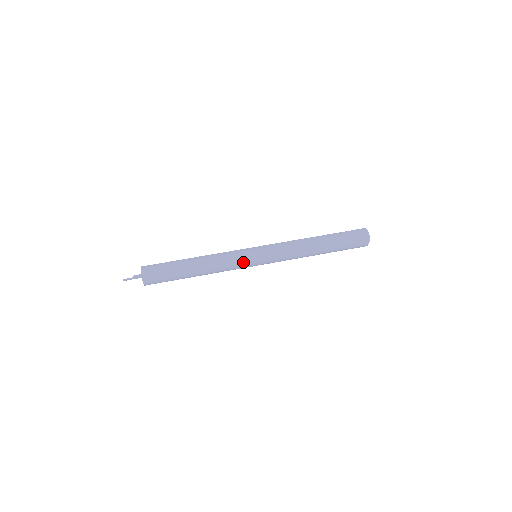
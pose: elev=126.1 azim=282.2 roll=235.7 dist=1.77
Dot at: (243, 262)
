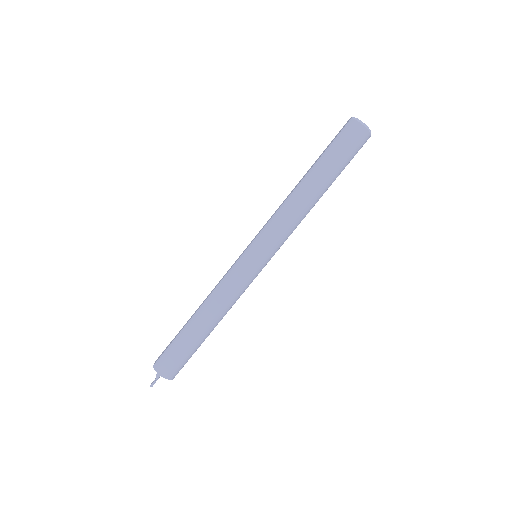
Dot at: (247, 277)
